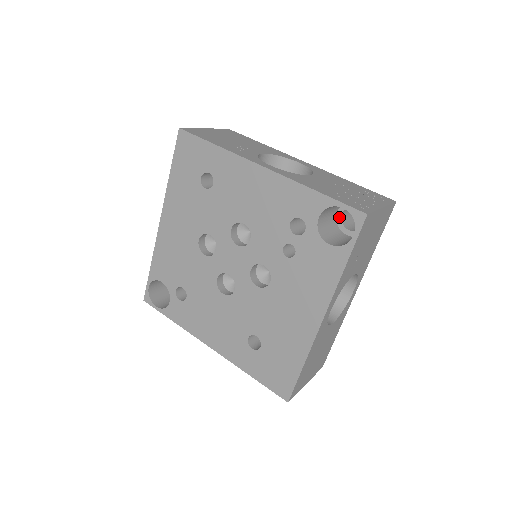
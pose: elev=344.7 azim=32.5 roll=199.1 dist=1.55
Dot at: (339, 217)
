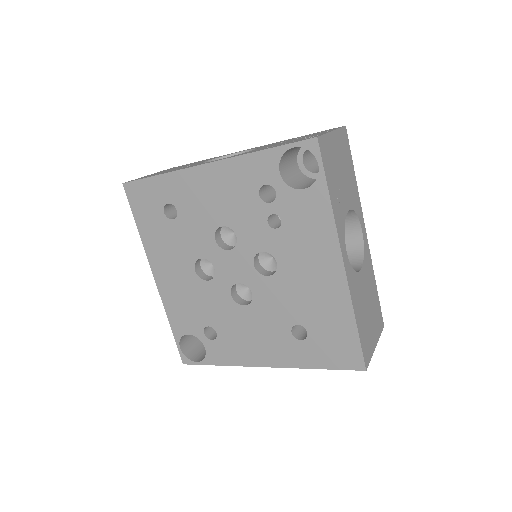
Dot at: (302, 168)
